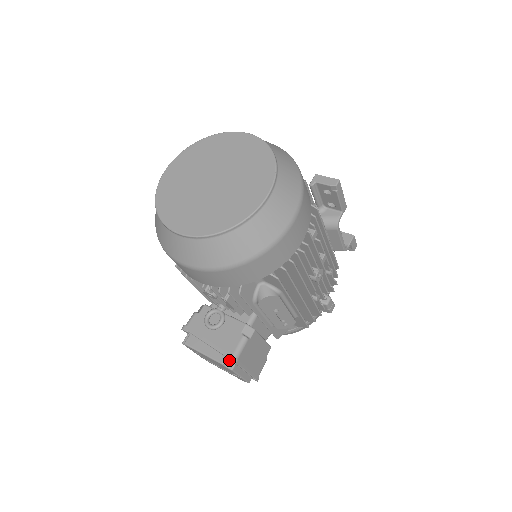
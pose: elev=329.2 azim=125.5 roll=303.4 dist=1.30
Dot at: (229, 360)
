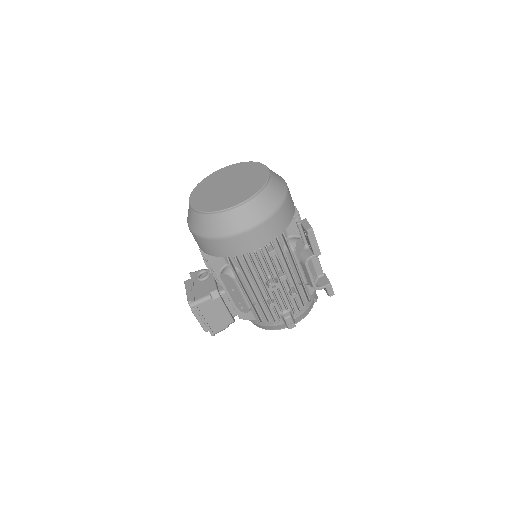
Dot at: (192, 302)
